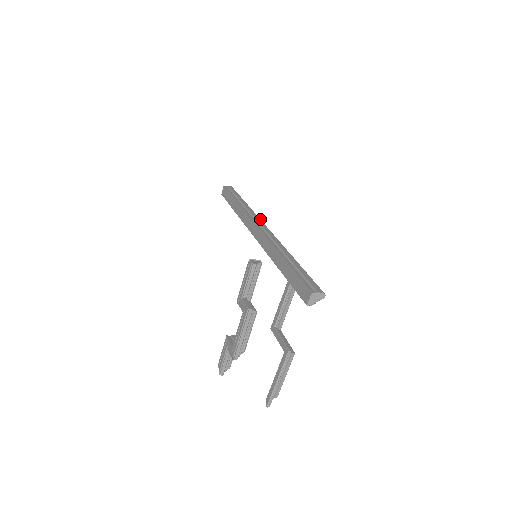
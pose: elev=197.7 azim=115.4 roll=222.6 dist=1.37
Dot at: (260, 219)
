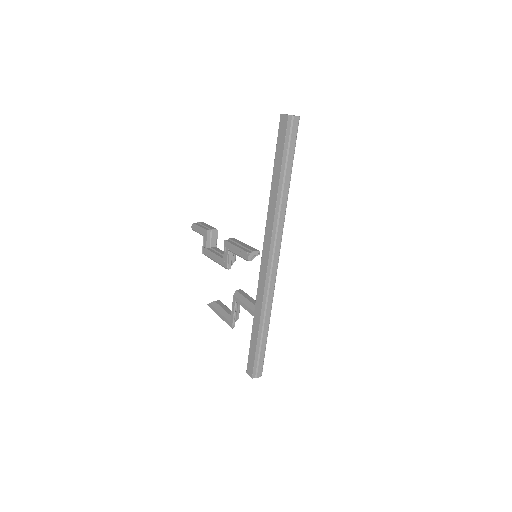
Dot at: (281, 240)
